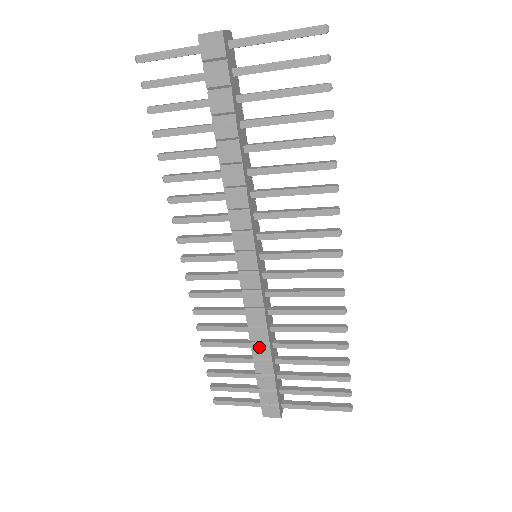
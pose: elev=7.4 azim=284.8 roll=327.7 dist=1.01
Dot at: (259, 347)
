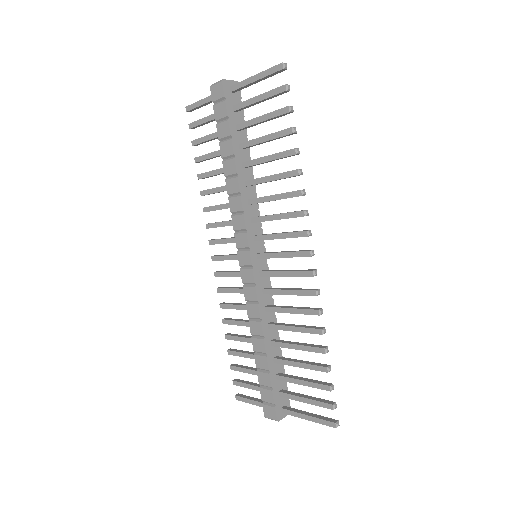
Dot at: (257, 341)
